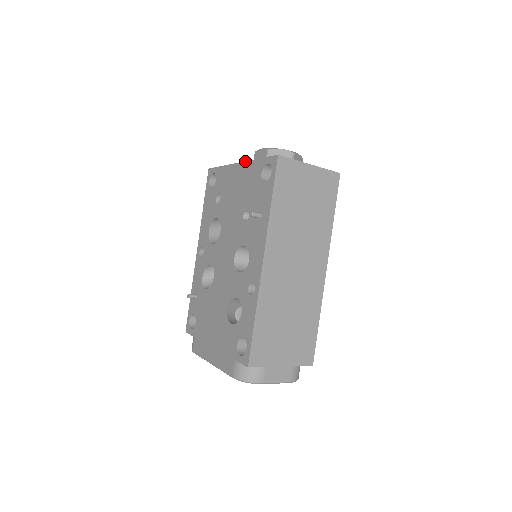
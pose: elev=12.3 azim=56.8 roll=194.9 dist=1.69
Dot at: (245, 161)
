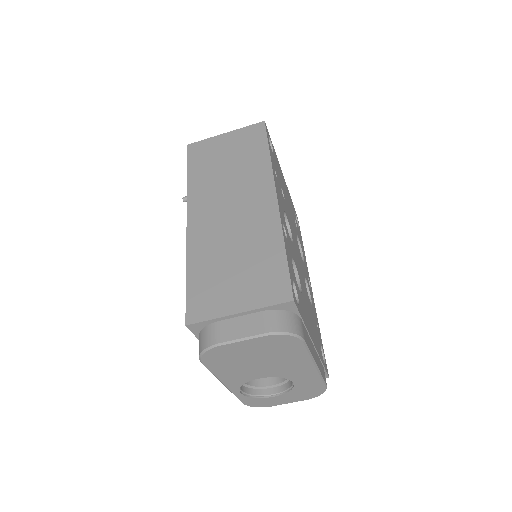
Dot at: occluded
